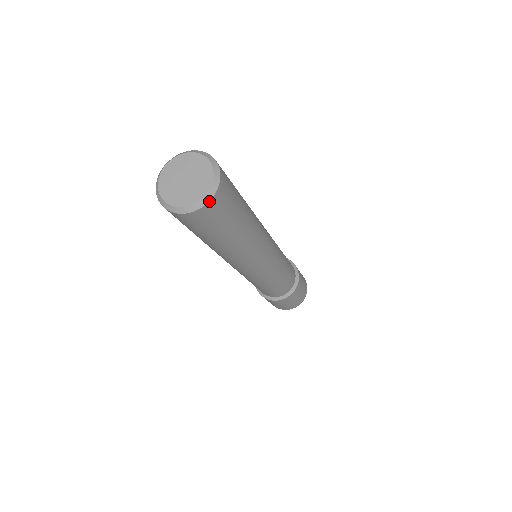
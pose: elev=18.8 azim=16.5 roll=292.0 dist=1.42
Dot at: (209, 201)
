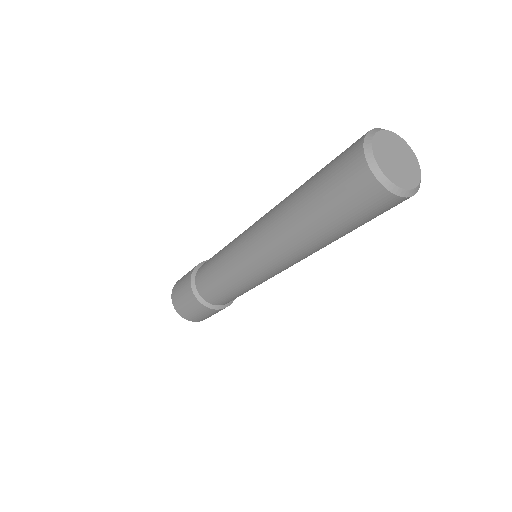
Dot at: (416, 192)
